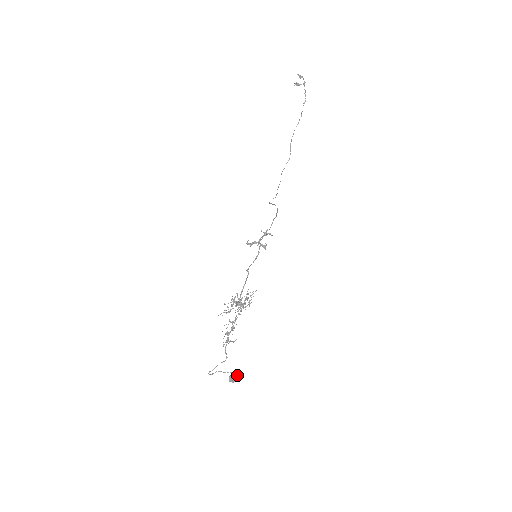
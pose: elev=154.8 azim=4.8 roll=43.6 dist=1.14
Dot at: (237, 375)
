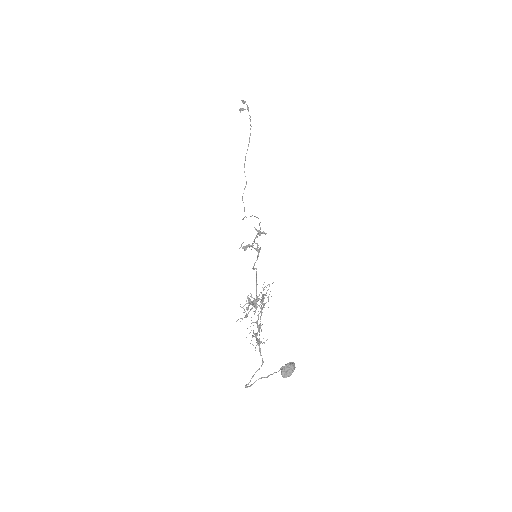
Dot at: (291, 365)
